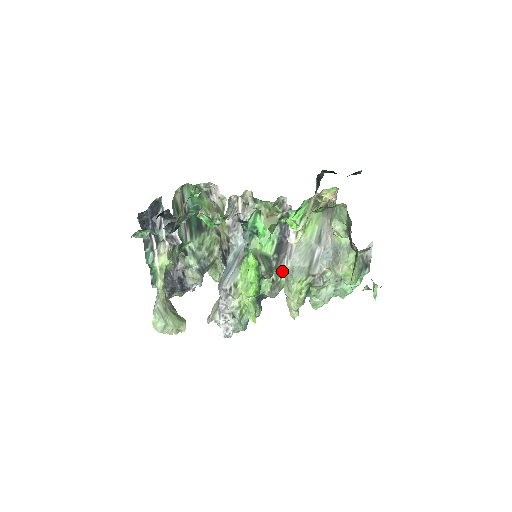
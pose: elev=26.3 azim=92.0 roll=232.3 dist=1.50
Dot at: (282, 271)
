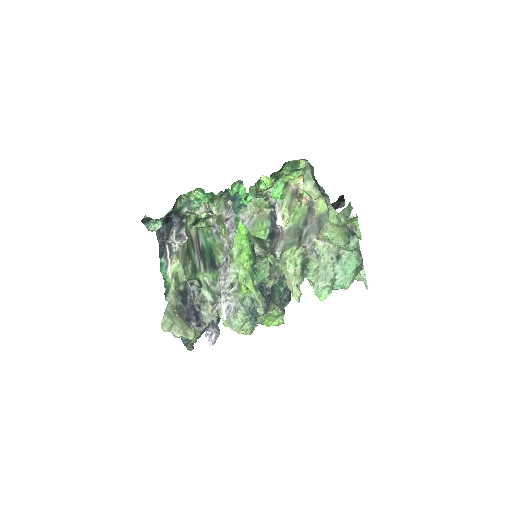
Dot at: (276, 251)
